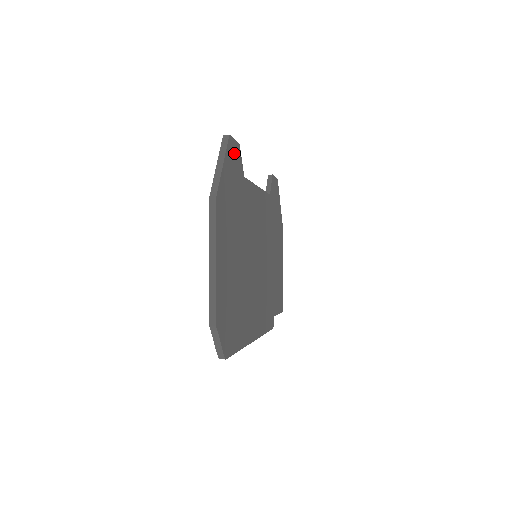
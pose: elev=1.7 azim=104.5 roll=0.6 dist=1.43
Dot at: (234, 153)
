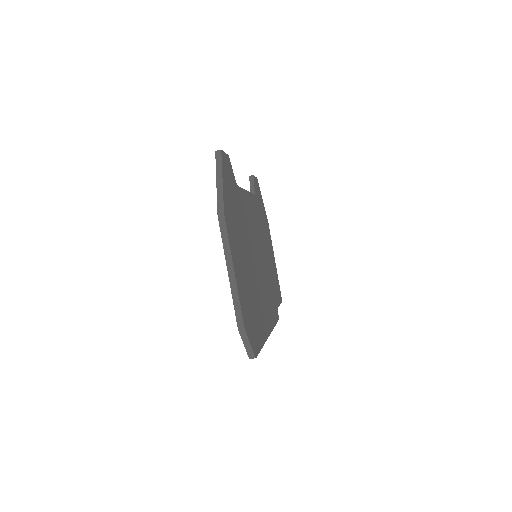
Dot at: (227, 166)
